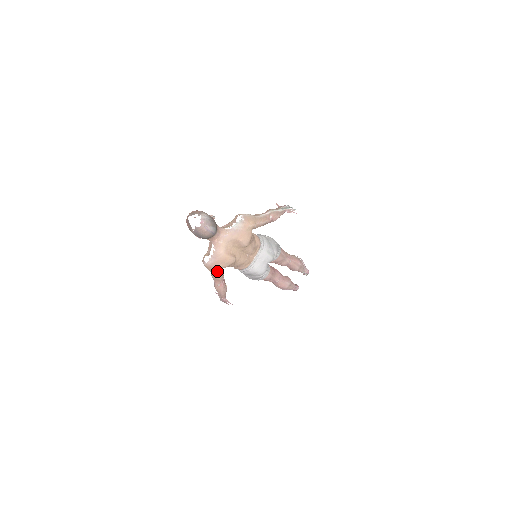
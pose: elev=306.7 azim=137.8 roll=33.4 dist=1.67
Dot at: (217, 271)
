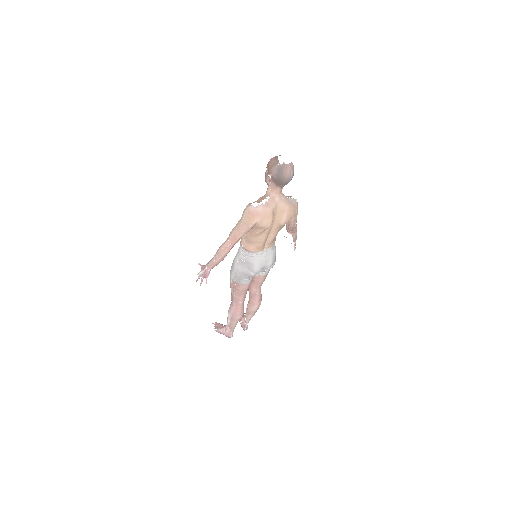
Dot at: (252, 222)
